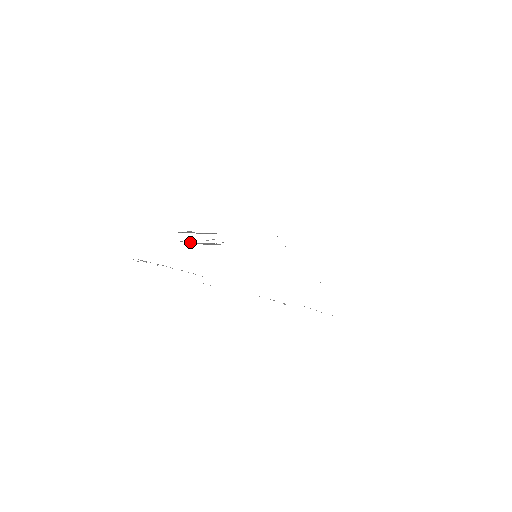
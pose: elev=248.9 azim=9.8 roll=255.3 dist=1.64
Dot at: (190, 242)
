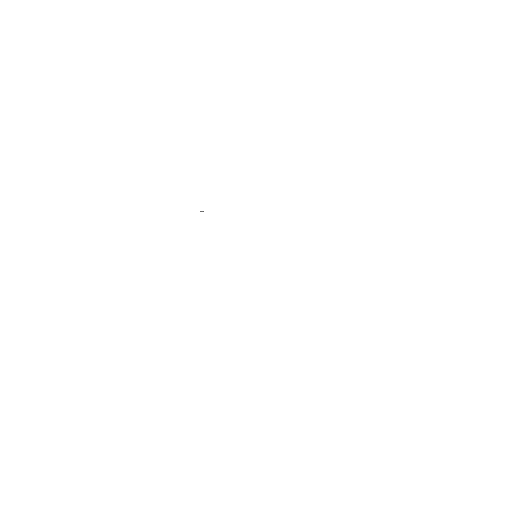
Dot at: occluded
